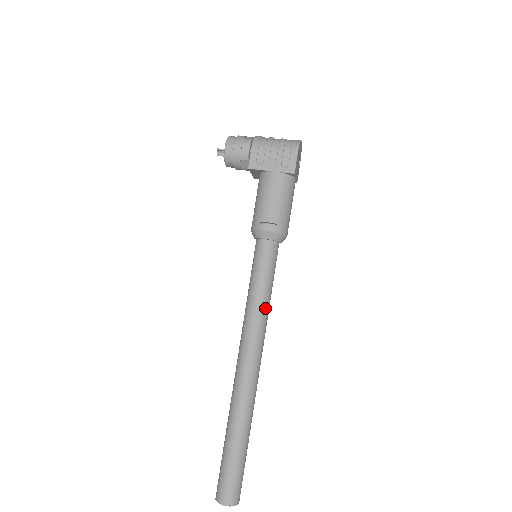
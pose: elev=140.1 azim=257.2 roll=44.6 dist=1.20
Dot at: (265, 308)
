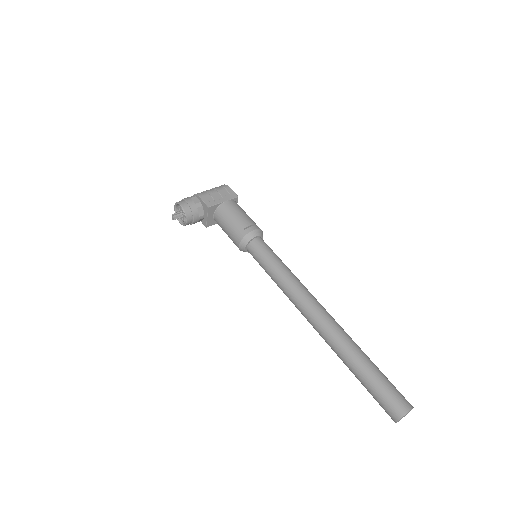
Dot at: (294, 275)
